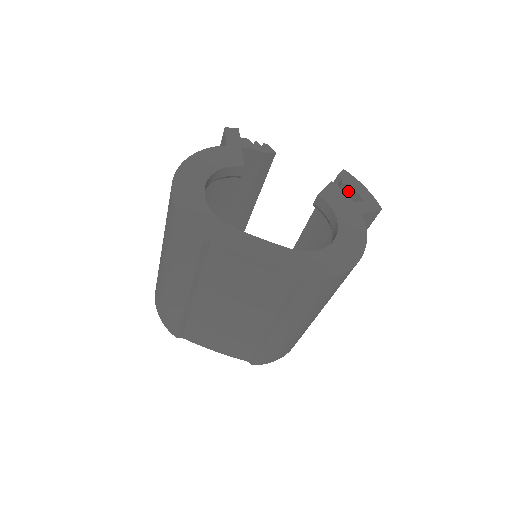
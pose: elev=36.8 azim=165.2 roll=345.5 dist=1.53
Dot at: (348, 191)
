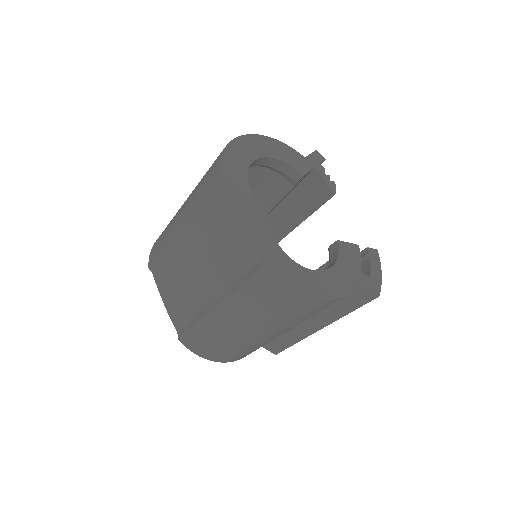
Dot at: (366, 265)
